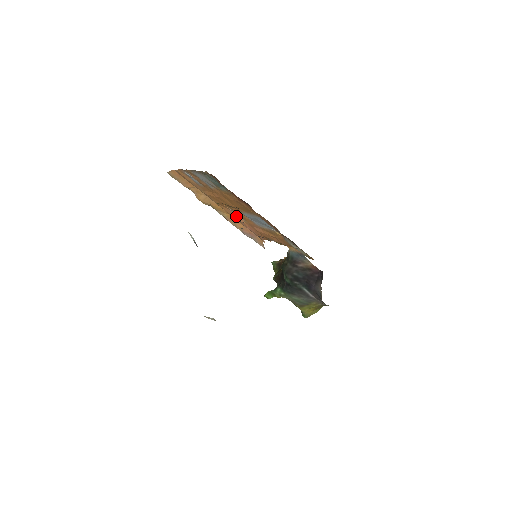
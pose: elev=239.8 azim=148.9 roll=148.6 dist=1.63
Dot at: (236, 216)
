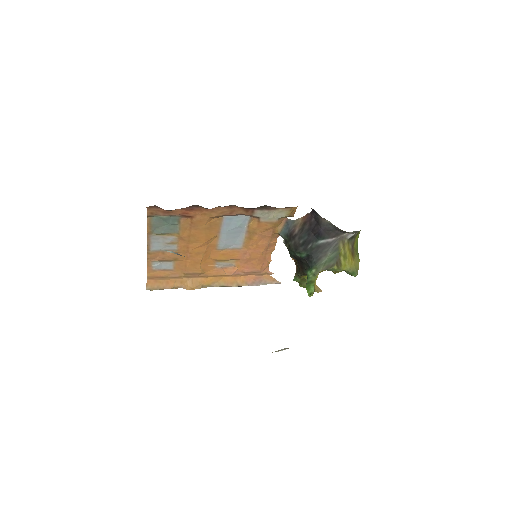
Dot at: (227, 270)
